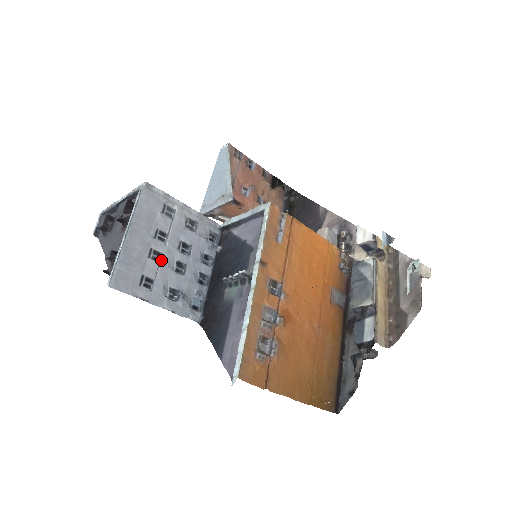
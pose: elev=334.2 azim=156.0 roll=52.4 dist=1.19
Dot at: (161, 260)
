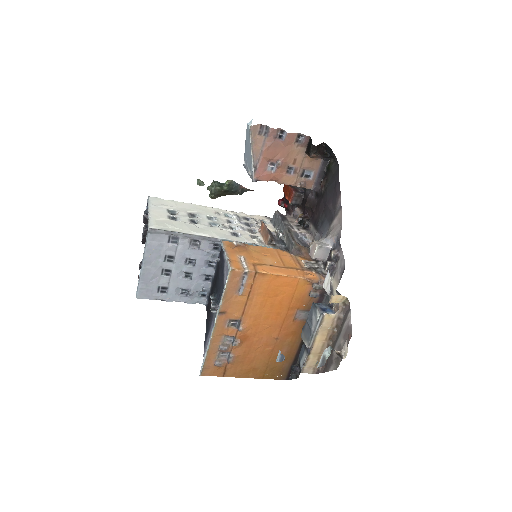
Dot at: (171, 275)
